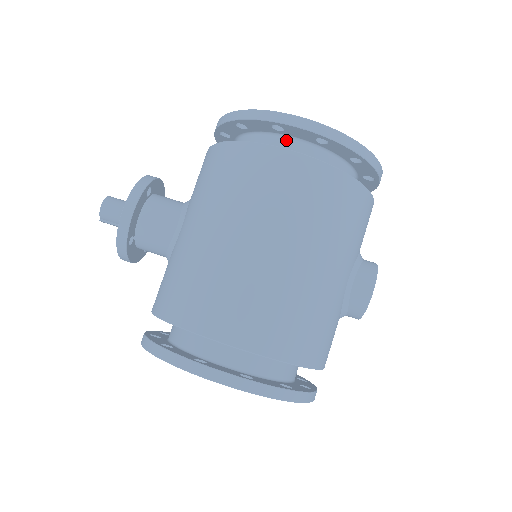
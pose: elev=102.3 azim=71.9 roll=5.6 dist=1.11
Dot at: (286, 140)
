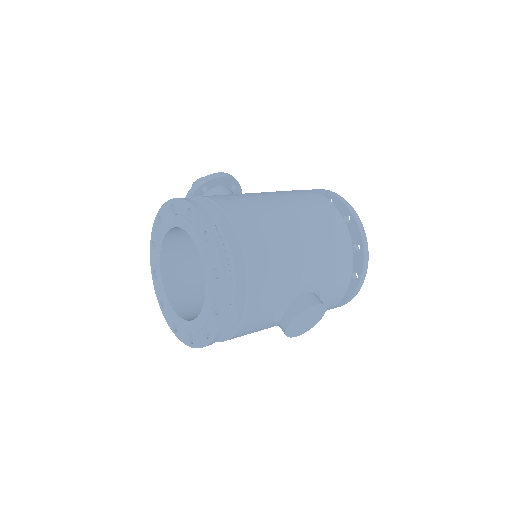
Dot at: occluded
